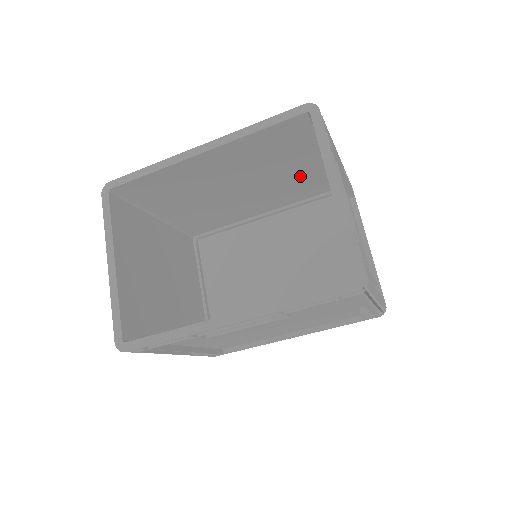
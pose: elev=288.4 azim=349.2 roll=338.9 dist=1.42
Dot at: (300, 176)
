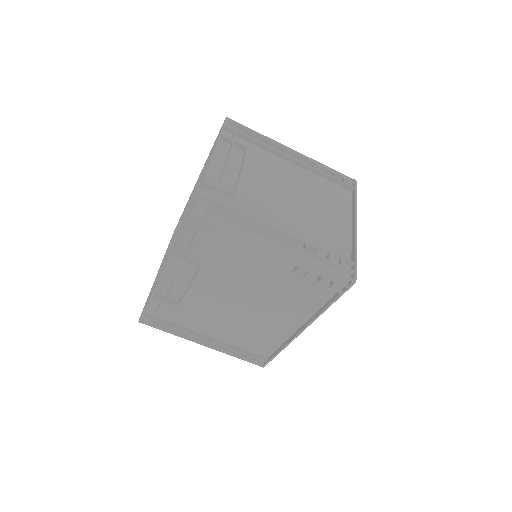
Dot at: occluded
